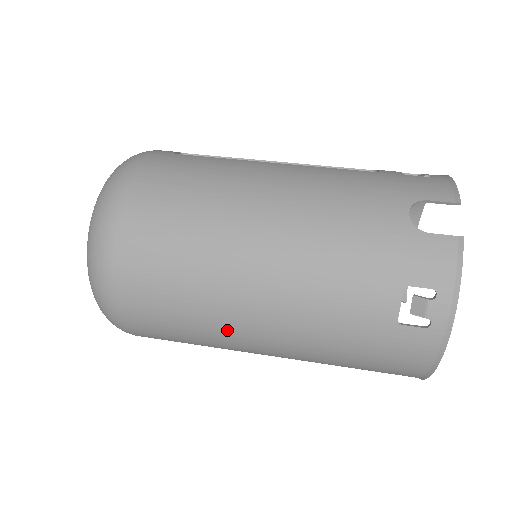
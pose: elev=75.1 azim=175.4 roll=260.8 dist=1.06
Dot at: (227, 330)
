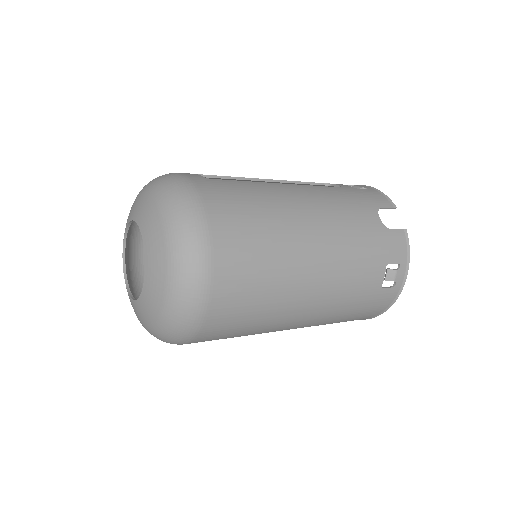
Dot at: (282, 318)
